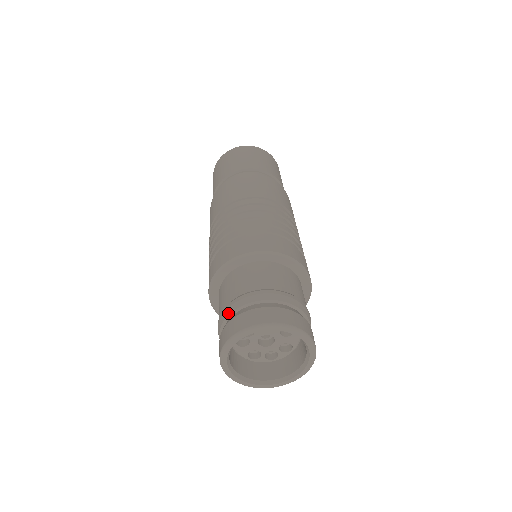
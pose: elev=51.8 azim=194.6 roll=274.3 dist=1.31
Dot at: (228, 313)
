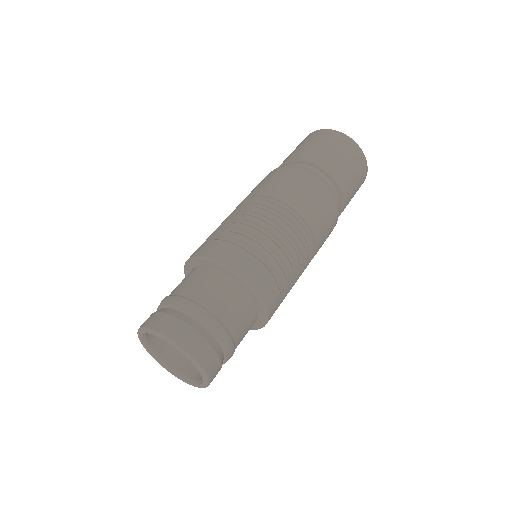
Dot at: (159, 305)
